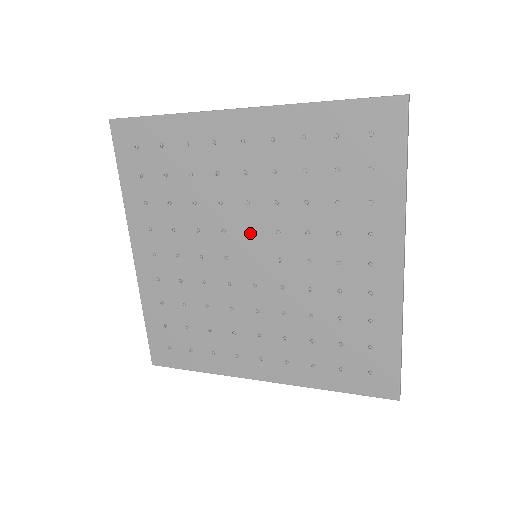
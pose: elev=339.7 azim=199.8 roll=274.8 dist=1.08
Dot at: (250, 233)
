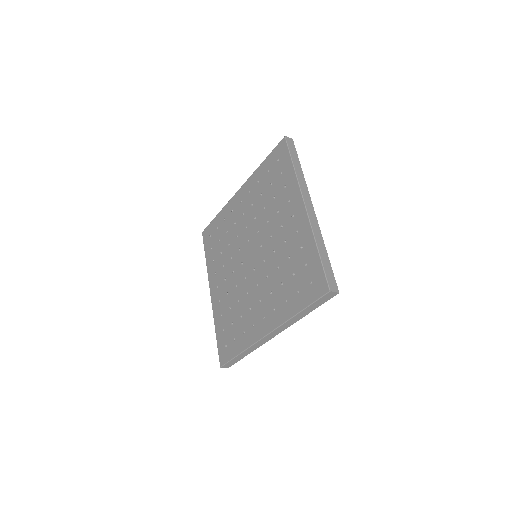
Dot at: (248, 241)
